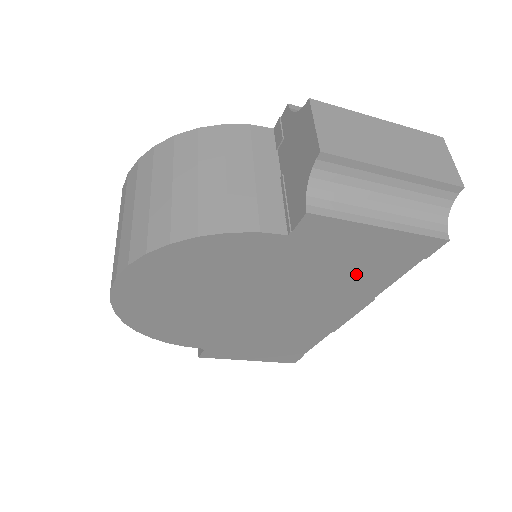
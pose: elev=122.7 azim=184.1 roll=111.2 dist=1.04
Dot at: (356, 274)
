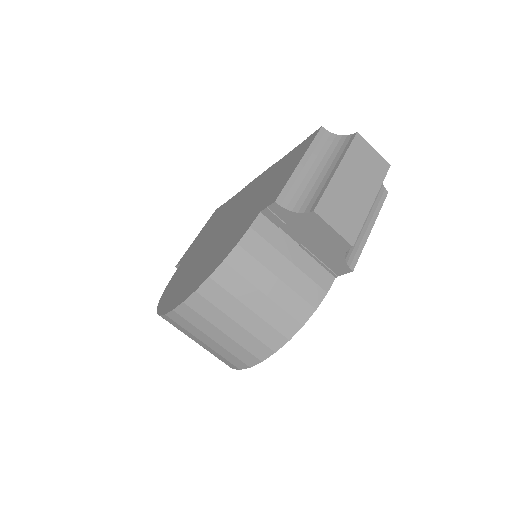
Dot at: occluded
